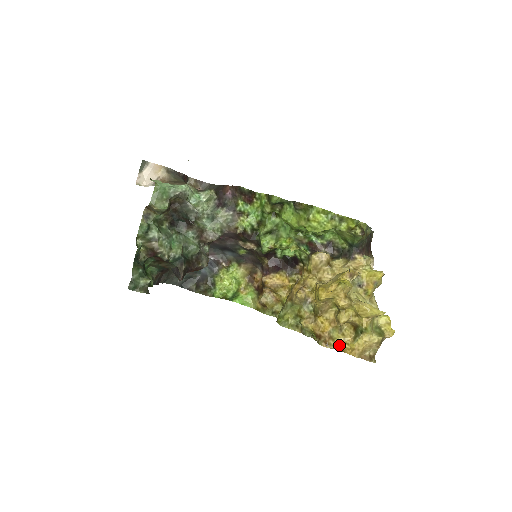
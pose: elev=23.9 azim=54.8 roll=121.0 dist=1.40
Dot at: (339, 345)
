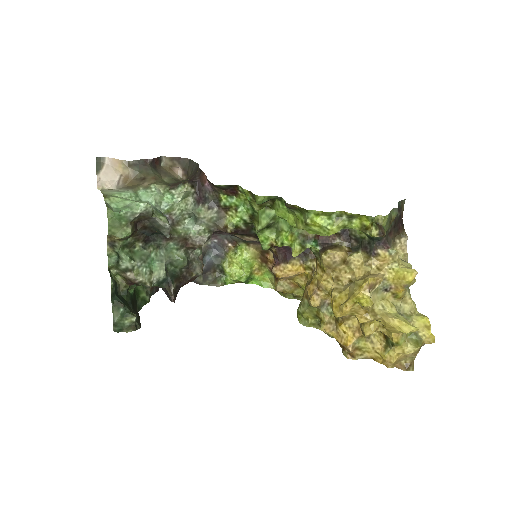
Dot at: (368, 354)
